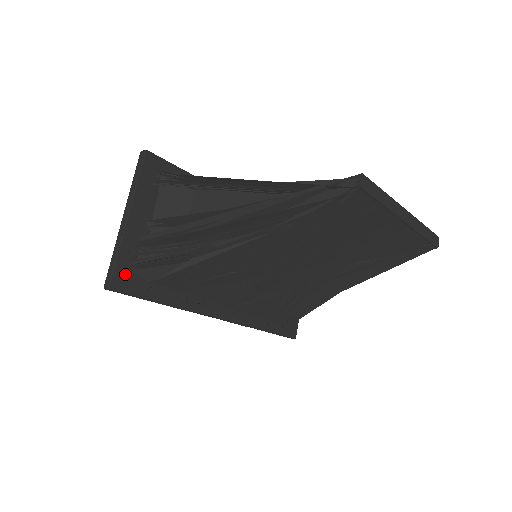
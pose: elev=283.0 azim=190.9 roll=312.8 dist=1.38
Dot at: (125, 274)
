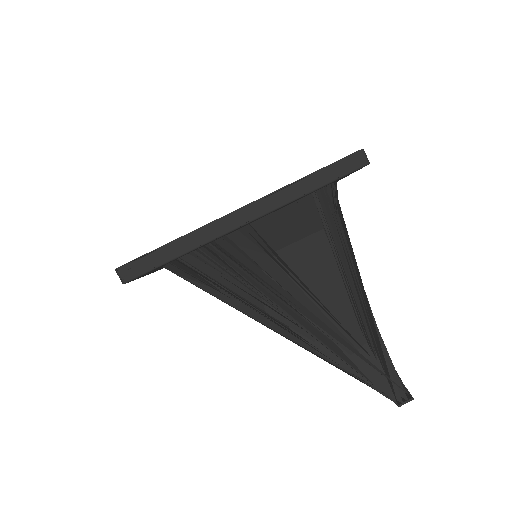
Dot at: occluded
